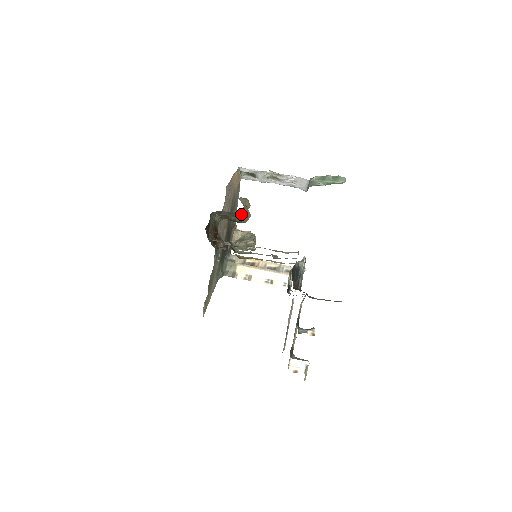
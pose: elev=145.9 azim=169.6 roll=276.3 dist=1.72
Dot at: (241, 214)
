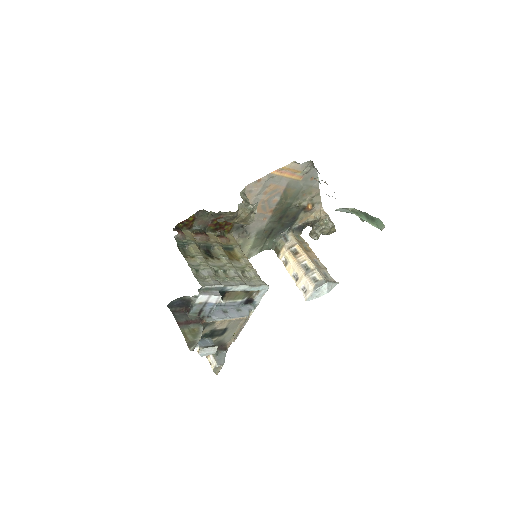
Dot at: (230, 220)
